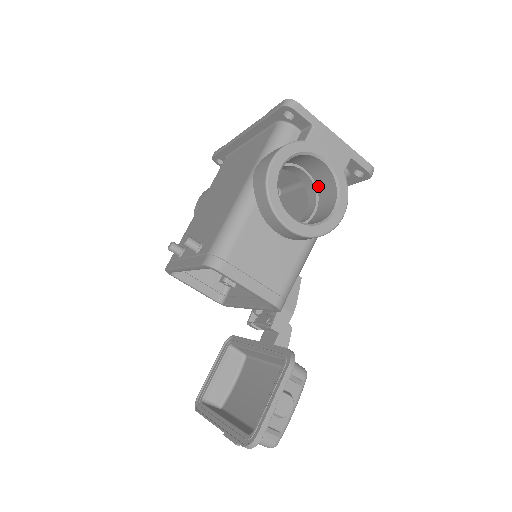
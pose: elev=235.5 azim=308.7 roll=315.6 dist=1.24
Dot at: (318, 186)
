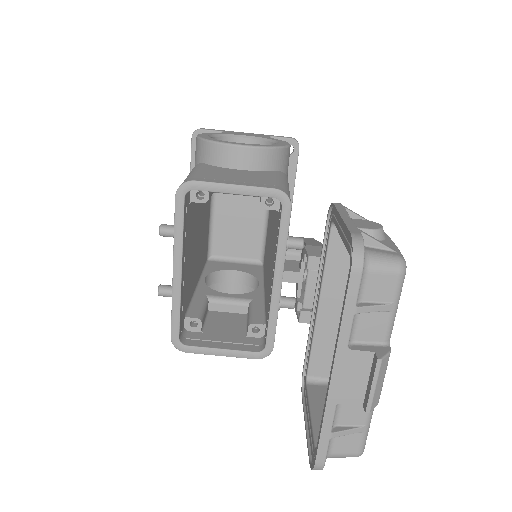
Dot at: occluded
